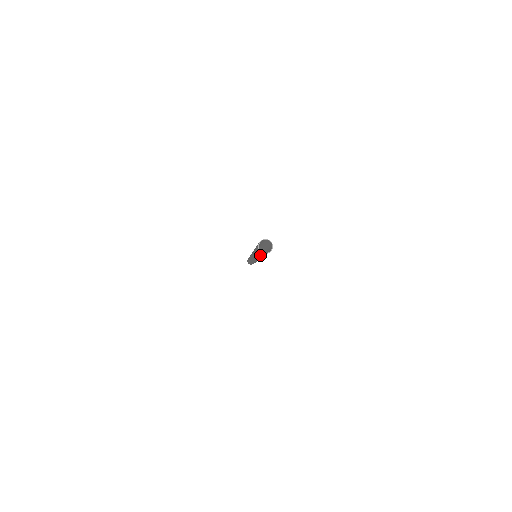
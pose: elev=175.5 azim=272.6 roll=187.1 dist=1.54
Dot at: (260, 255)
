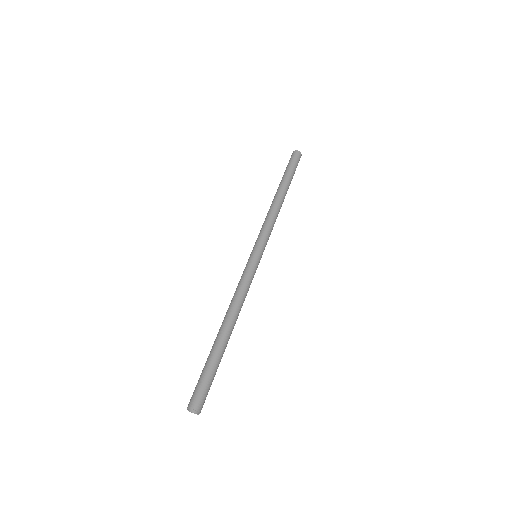
Dot at: occluded
